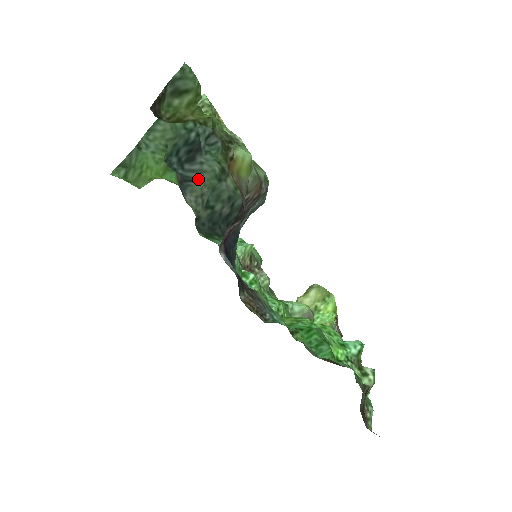
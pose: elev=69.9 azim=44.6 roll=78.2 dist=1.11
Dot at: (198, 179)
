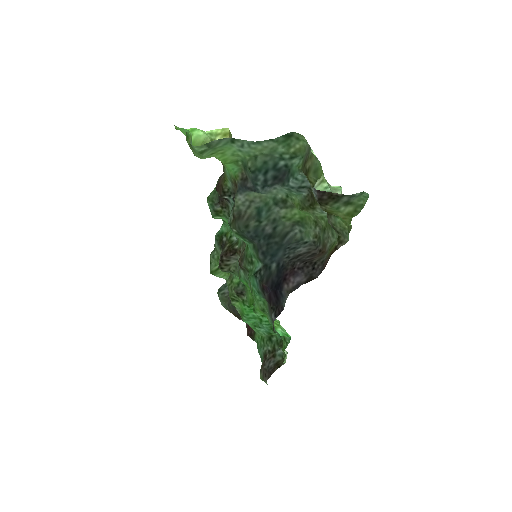
Dot at: (261, 193)
